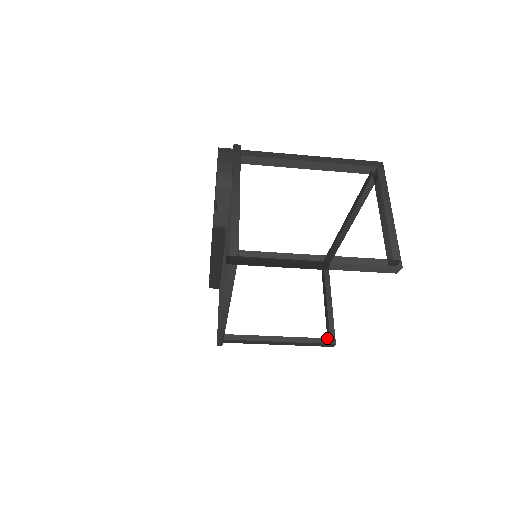
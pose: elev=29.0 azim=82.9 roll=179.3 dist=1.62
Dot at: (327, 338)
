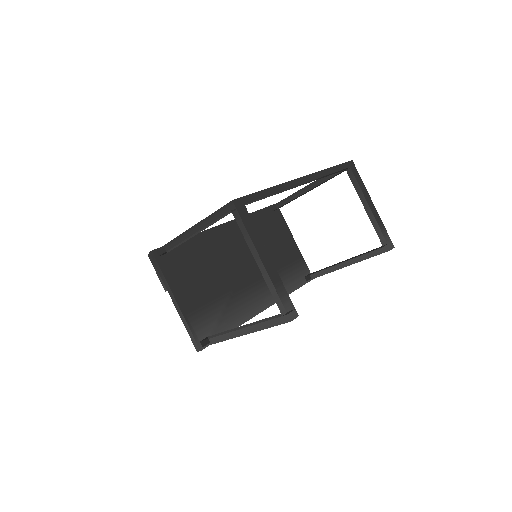
Dot at: (380, 248)
